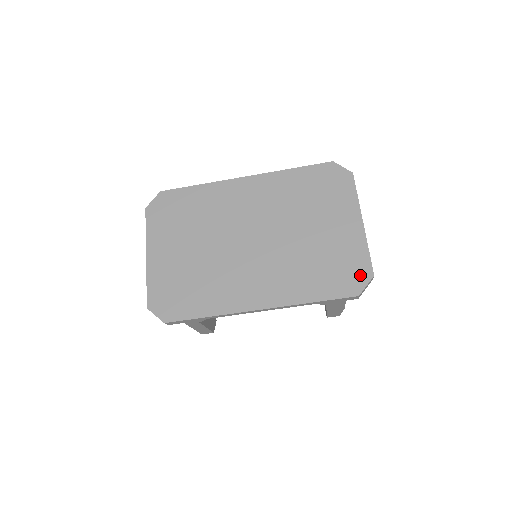
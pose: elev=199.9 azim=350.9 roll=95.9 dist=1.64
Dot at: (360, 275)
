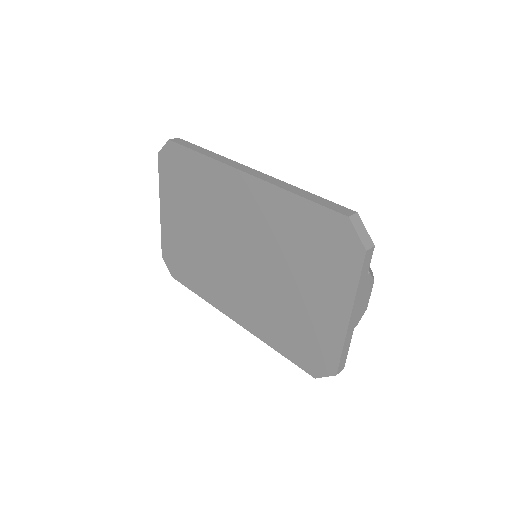
Dot at: (323, 364)
